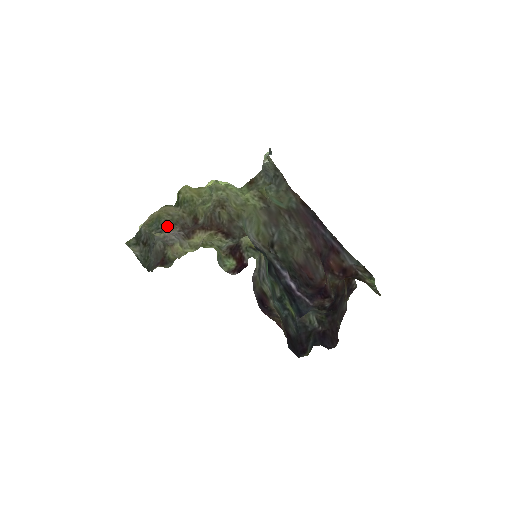
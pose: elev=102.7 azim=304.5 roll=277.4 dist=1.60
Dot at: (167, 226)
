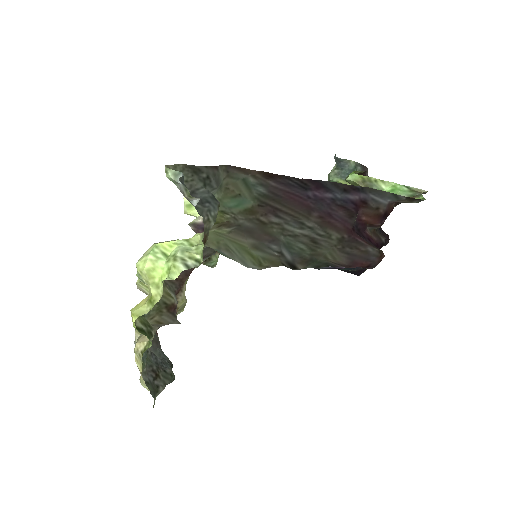
Dot at: occluded
